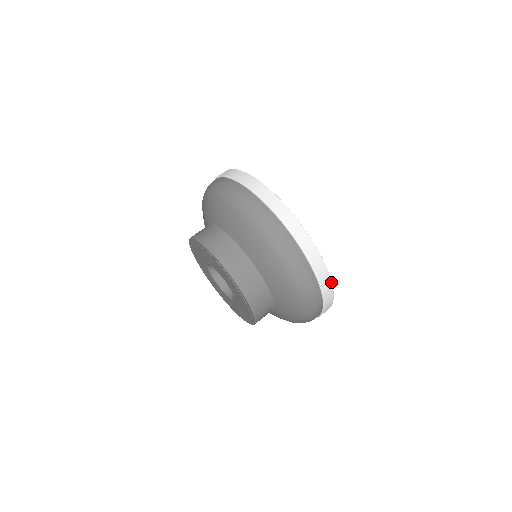
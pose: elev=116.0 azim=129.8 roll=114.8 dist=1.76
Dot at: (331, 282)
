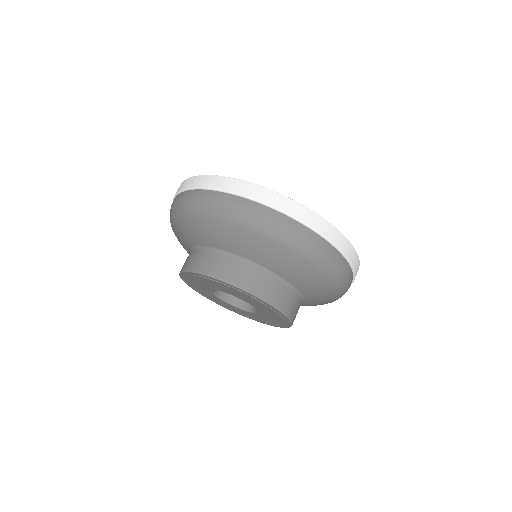
Dot at: (277, 193)
